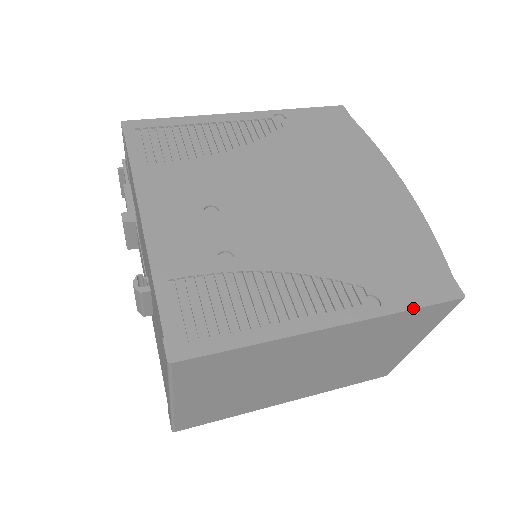
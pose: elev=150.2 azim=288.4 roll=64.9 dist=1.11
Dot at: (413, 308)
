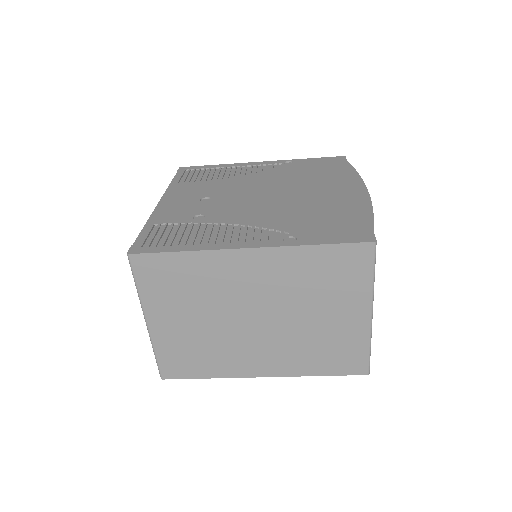
Dot at: (322, 244)
